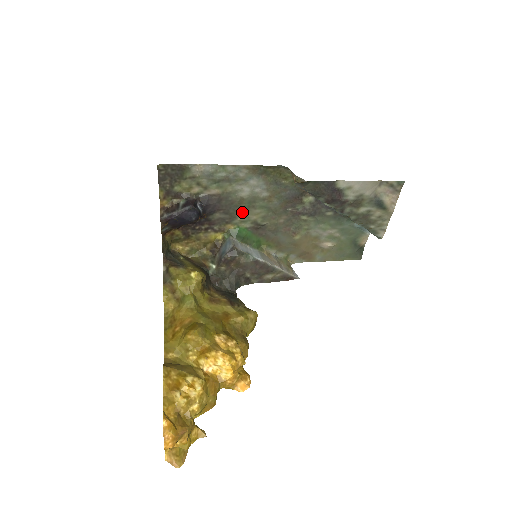
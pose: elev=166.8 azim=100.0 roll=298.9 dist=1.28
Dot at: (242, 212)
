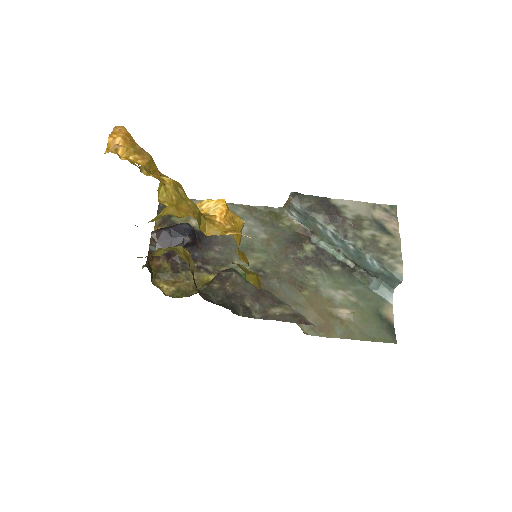
Dot at: occluded
